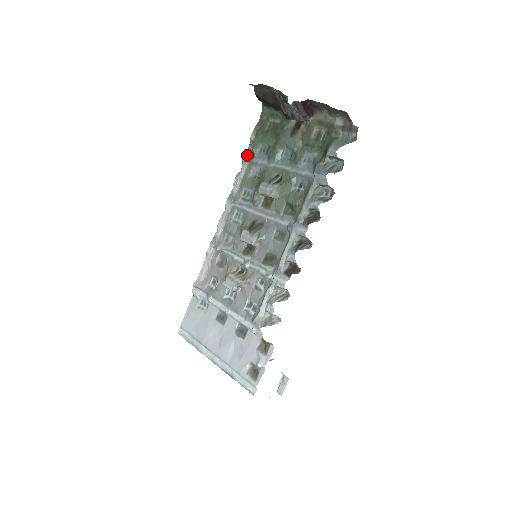
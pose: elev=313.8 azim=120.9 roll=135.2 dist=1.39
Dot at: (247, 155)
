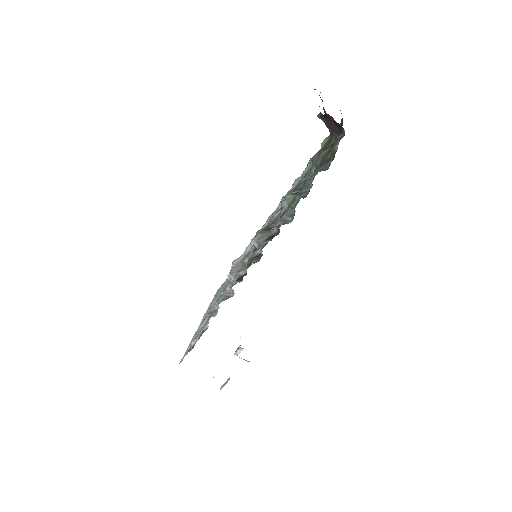
Dot at: (309, 161)
